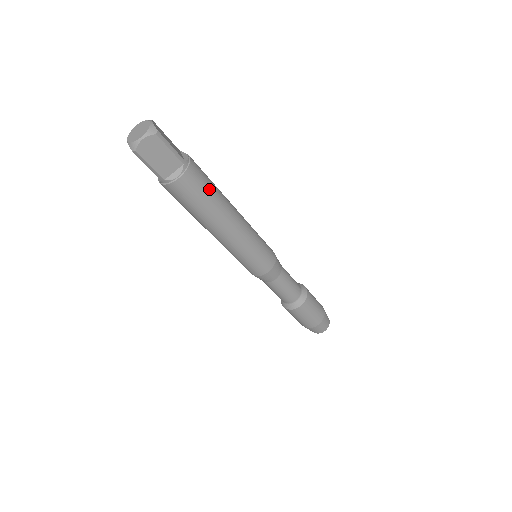
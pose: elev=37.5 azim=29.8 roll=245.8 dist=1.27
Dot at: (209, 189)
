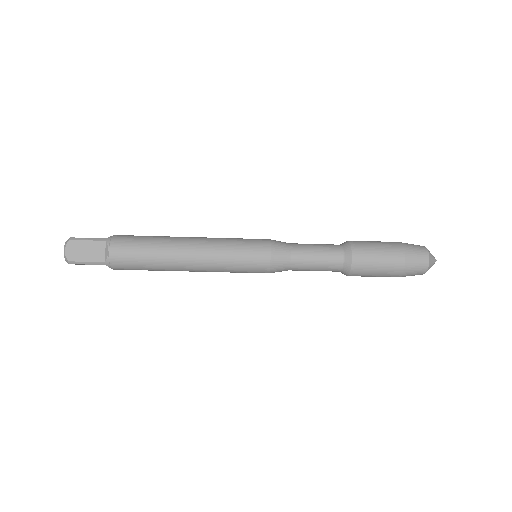
Dot at: (143, 240)
